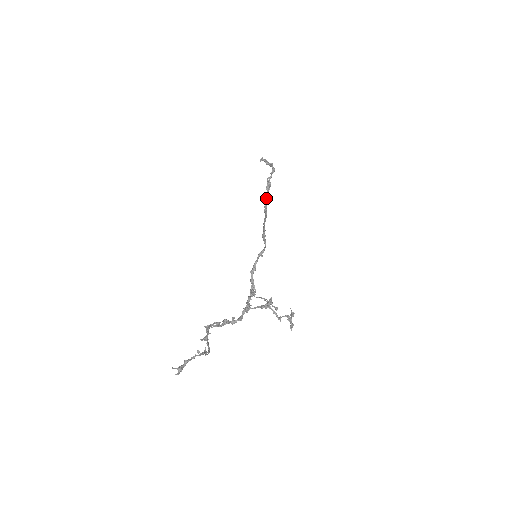
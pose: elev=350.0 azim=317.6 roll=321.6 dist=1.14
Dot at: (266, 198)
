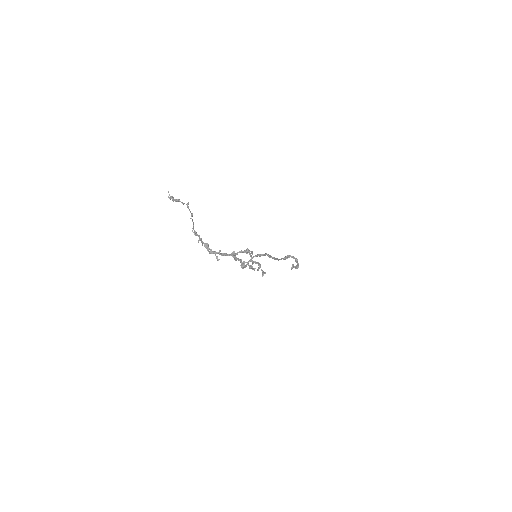
Dot at: (282, 258)
